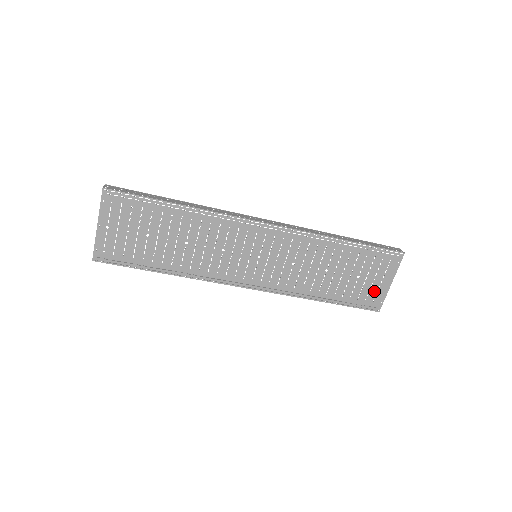
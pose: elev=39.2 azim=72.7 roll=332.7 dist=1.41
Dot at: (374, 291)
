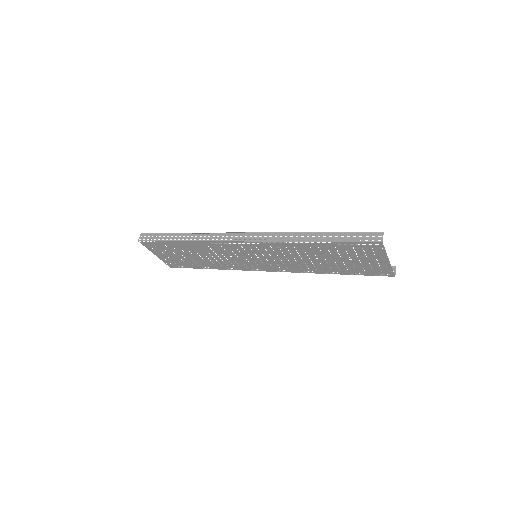
Dot at: (376, 266)
